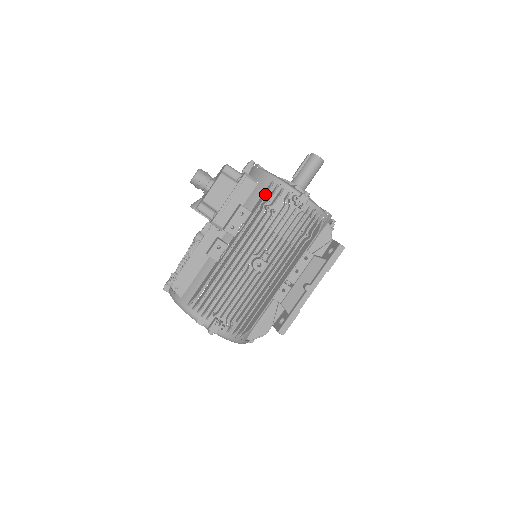
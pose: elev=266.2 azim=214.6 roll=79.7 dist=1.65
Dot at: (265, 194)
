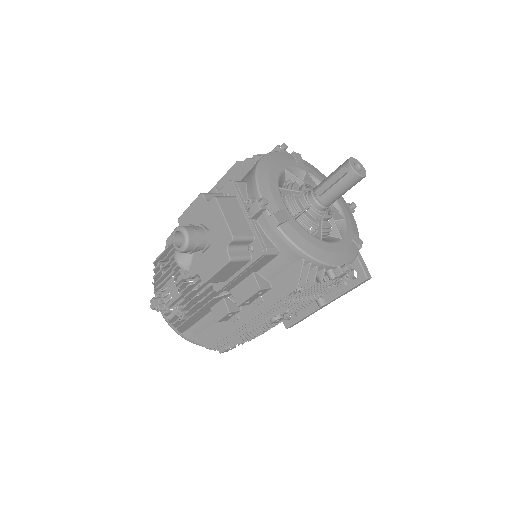
Dot at: (294, 283)
